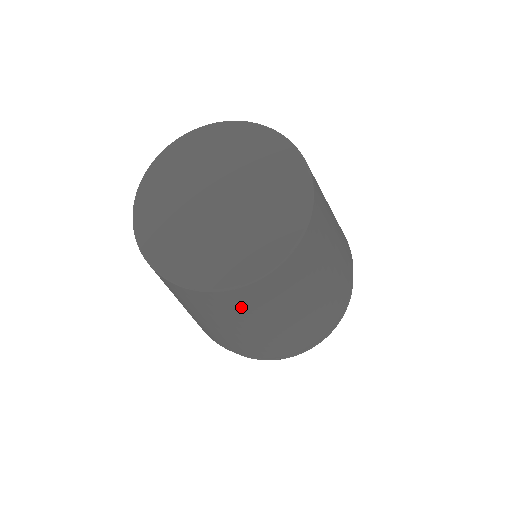
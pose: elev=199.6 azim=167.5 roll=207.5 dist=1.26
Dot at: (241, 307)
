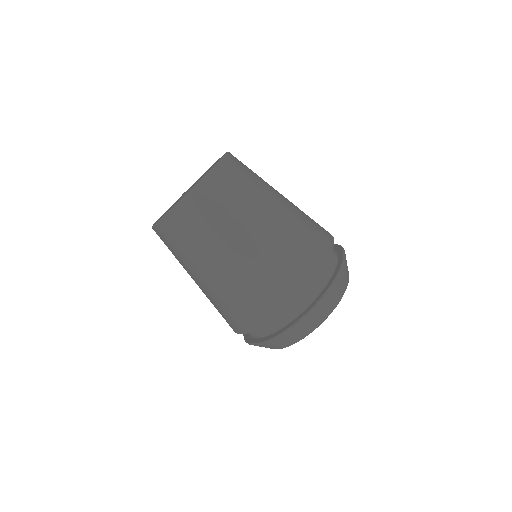
Dot at: (181, 239)
